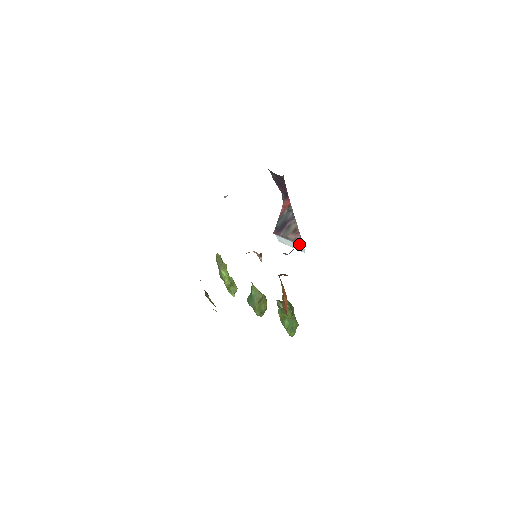
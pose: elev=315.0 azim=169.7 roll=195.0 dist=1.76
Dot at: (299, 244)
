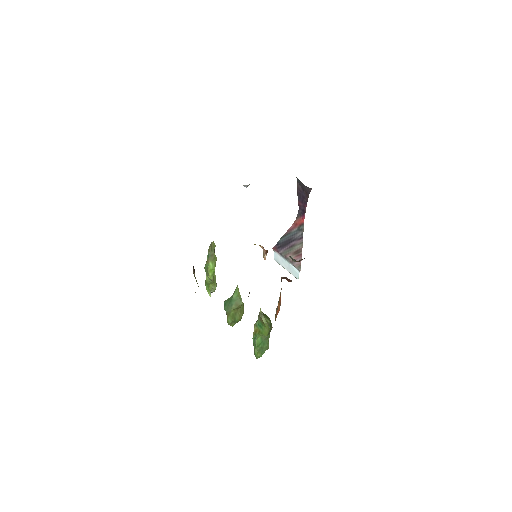
Dot at: (296, 268)
